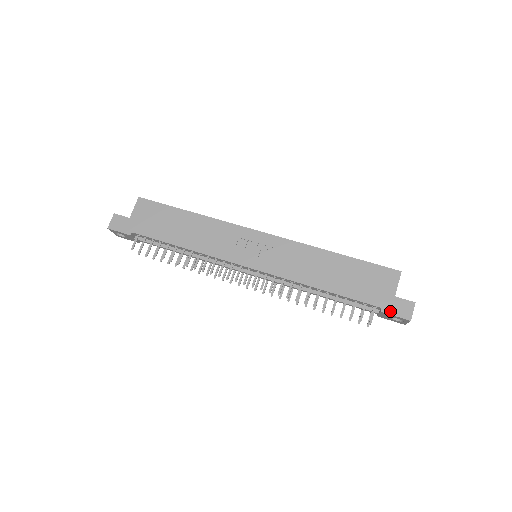
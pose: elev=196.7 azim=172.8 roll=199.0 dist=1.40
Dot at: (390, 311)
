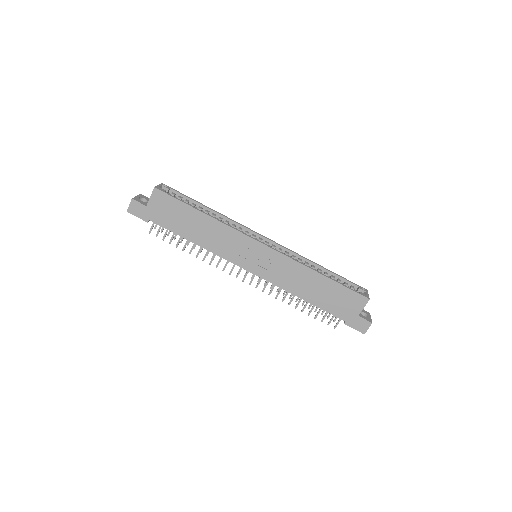
Dot at: (351, 325)
